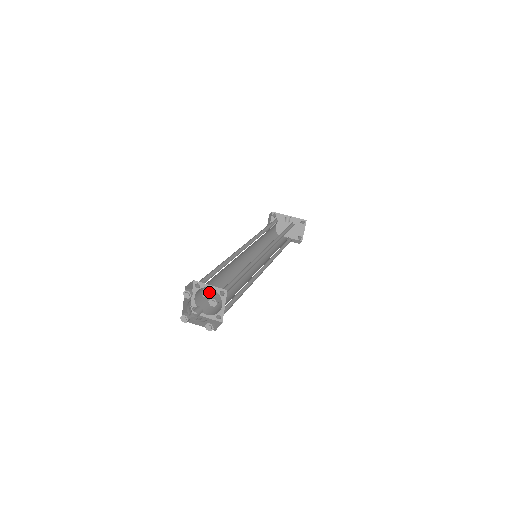
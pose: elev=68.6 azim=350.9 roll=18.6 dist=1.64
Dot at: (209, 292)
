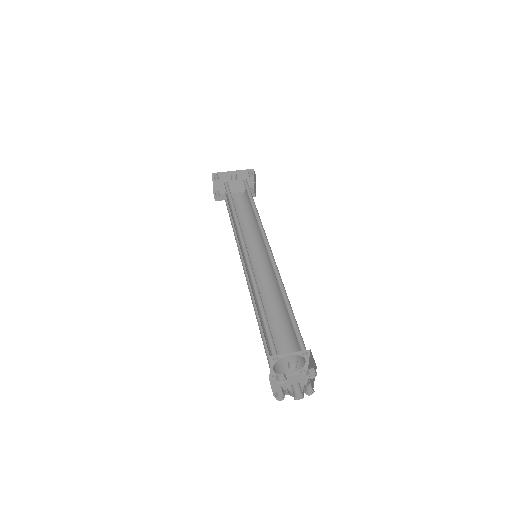
Dot at: occluded
